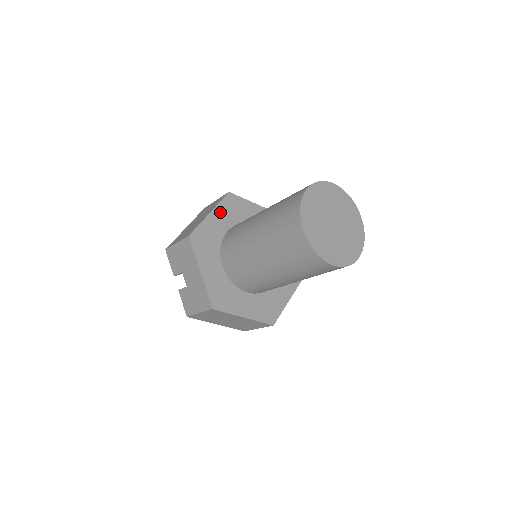
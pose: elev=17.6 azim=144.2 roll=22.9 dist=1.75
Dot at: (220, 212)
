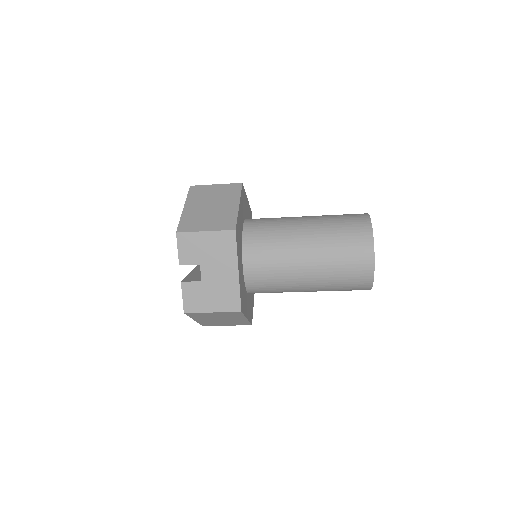
Dot at: (241, 205)
